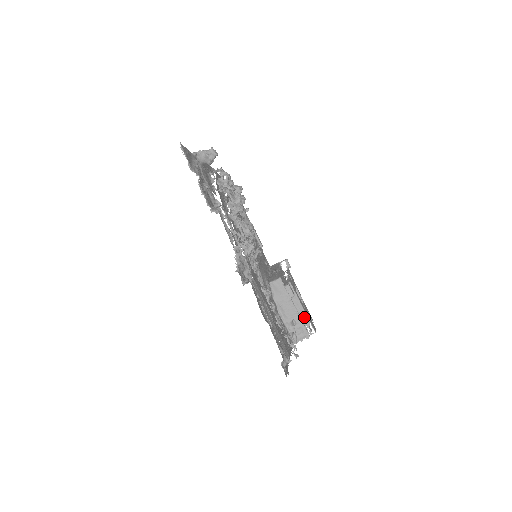
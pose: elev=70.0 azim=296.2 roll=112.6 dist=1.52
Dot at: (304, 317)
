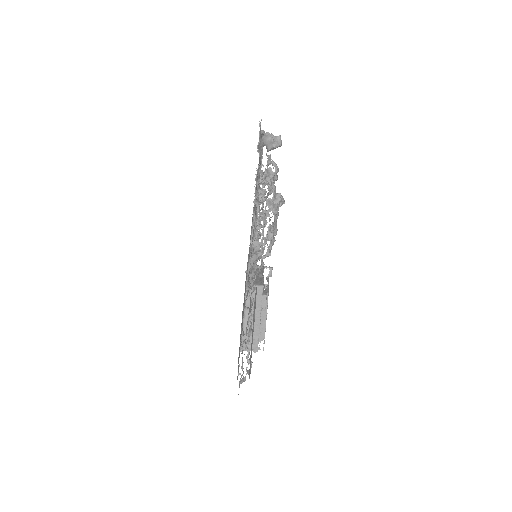
Dot at: (262, 331)
